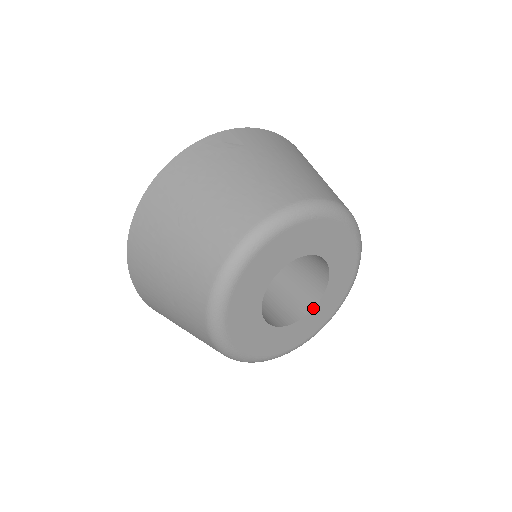
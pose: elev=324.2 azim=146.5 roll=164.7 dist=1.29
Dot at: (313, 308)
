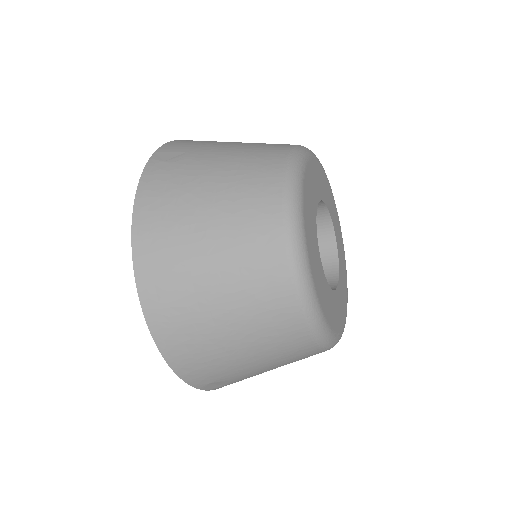
Dot at: (338, 258)
